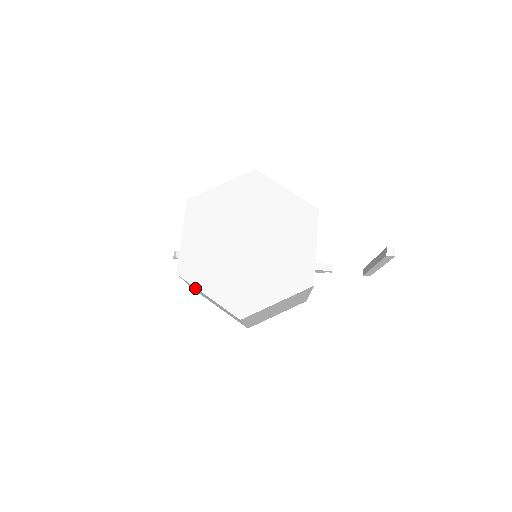
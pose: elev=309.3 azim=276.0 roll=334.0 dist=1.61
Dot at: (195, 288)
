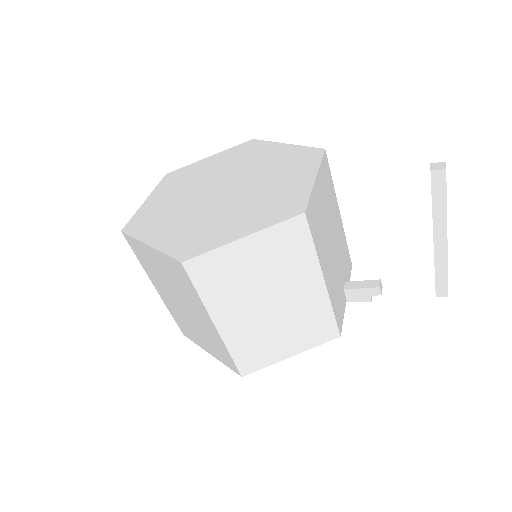
Dot at: (146, 259)
